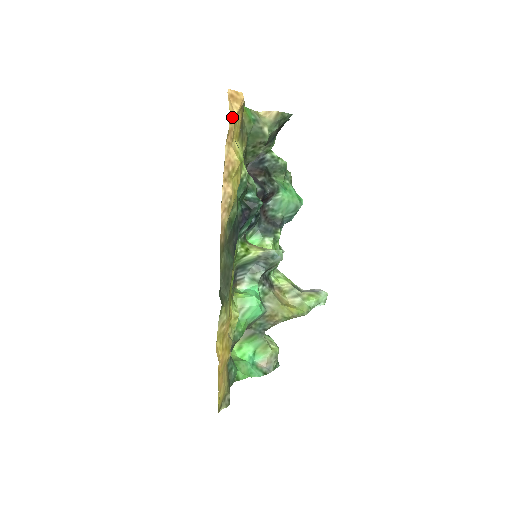
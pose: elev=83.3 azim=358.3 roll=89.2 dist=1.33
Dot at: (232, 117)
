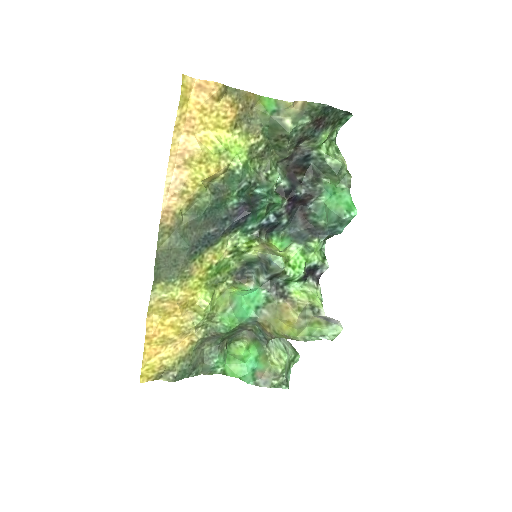
Dot at: (194, 106)
